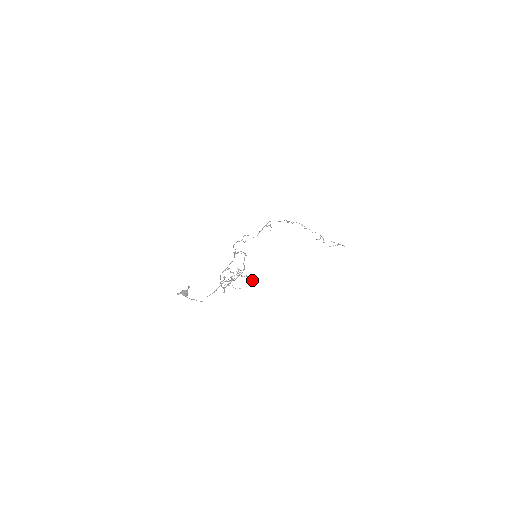
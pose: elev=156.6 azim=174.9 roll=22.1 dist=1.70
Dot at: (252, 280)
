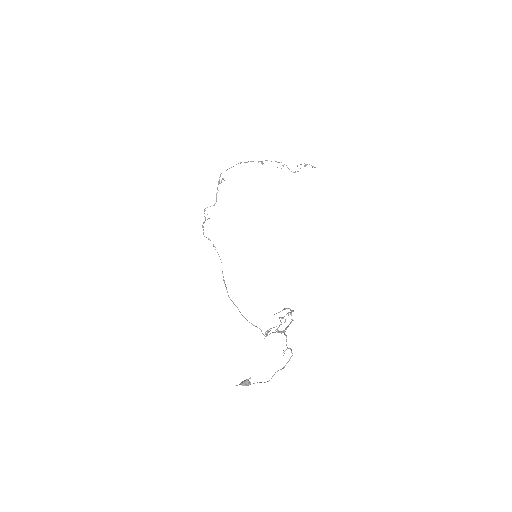
Dot at: occluded
